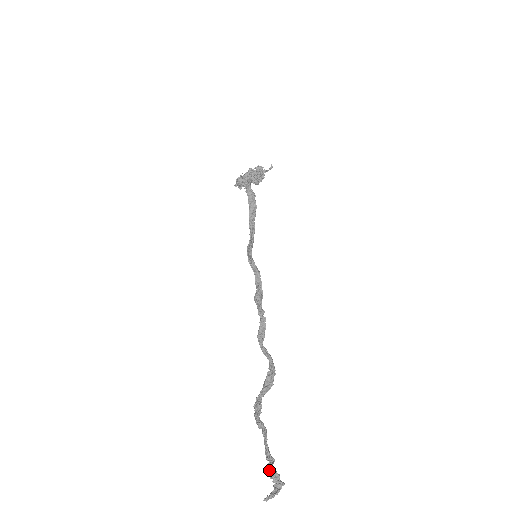
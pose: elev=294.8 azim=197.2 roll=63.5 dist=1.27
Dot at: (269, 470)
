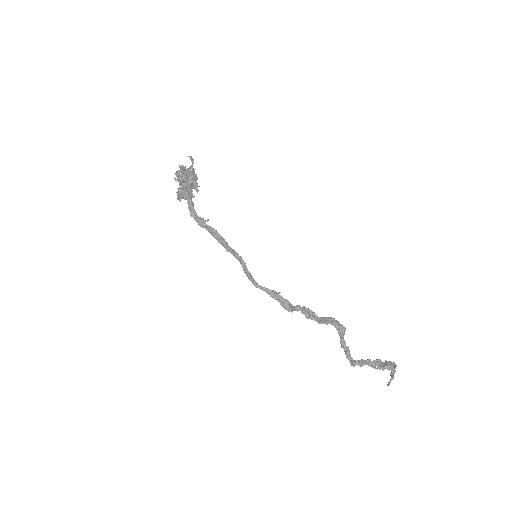
Dot at: (380, 369)
